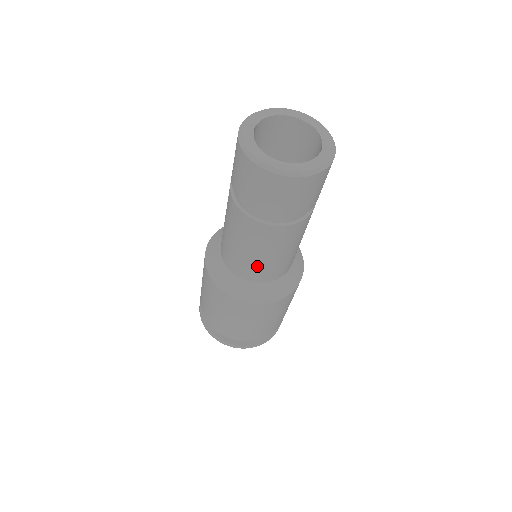
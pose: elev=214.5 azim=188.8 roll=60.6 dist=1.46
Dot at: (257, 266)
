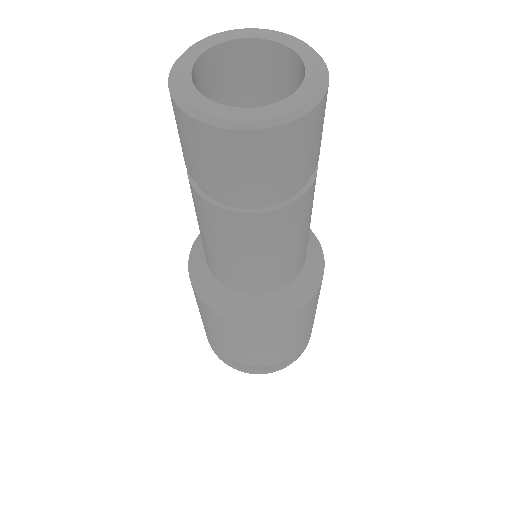
Dot at: (296, 257)
